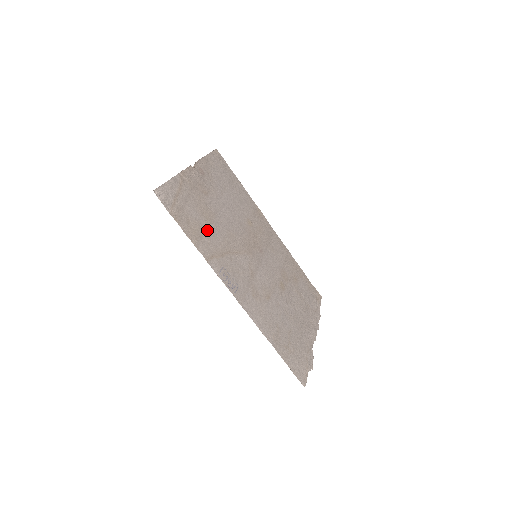
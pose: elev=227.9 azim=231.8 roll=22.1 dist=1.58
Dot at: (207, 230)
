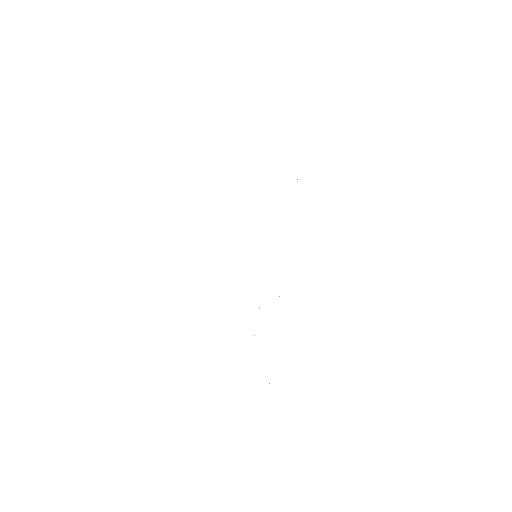
Dot at: occluded
